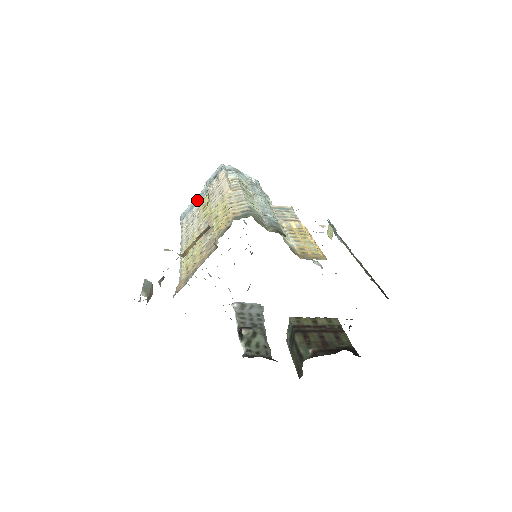
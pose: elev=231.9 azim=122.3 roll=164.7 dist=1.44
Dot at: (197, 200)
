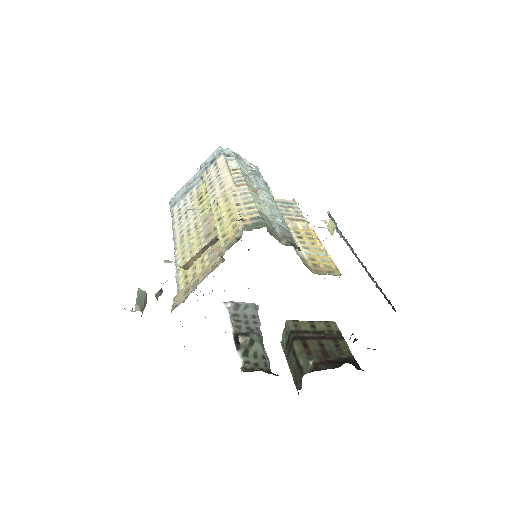
Dot at: (190, 186)
